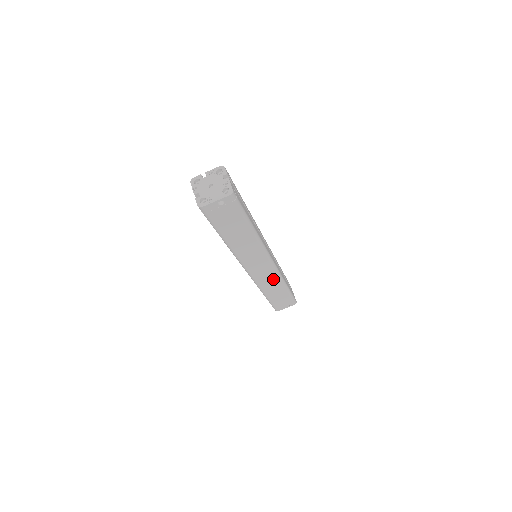
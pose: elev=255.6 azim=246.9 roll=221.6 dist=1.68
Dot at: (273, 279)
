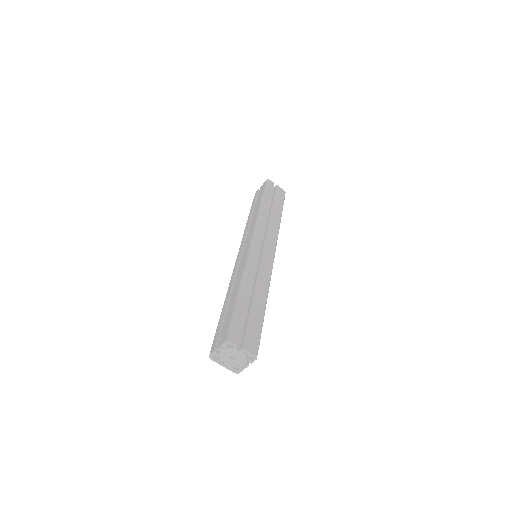
Dot at: occluded
